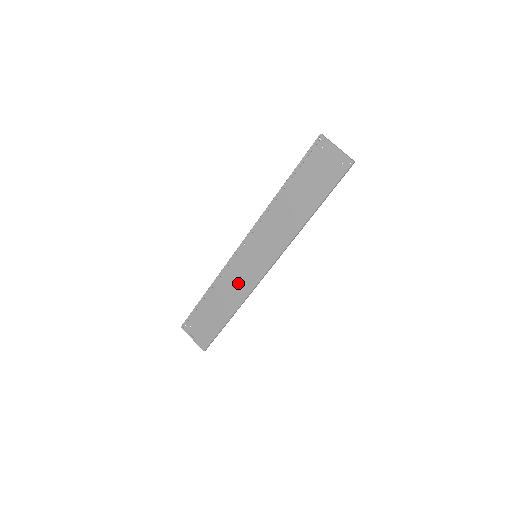
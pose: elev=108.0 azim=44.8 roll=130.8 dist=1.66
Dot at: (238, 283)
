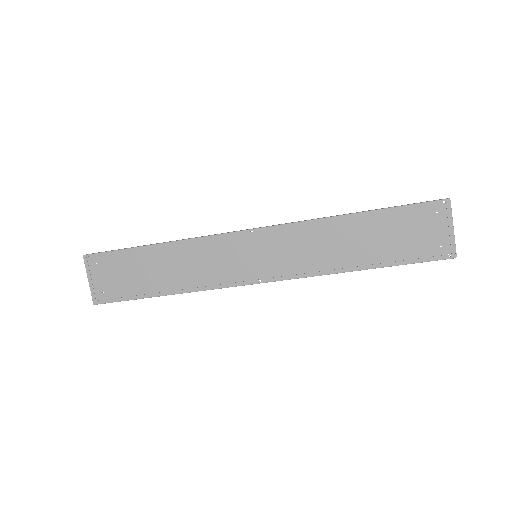
Dot at: (206, 266)
